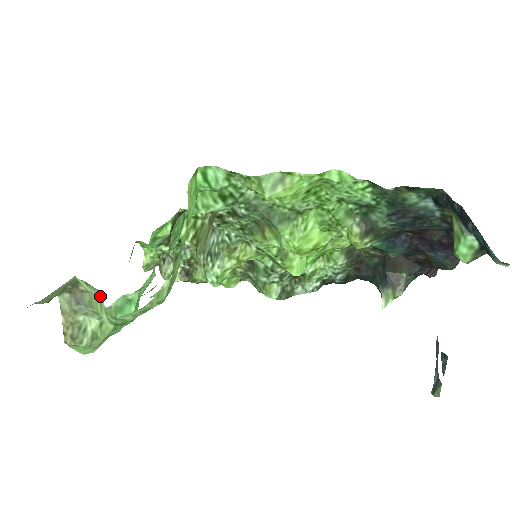
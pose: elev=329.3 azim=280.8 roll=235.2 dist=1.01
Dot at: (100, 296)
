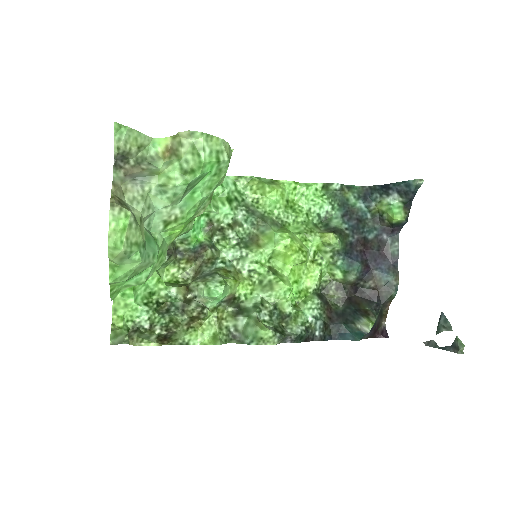
Dot at: (168, 161)
